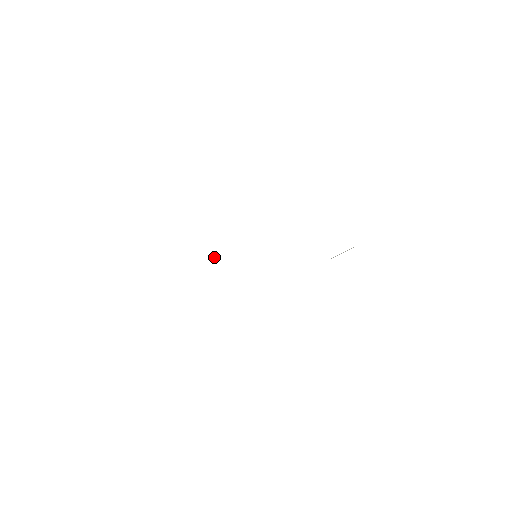
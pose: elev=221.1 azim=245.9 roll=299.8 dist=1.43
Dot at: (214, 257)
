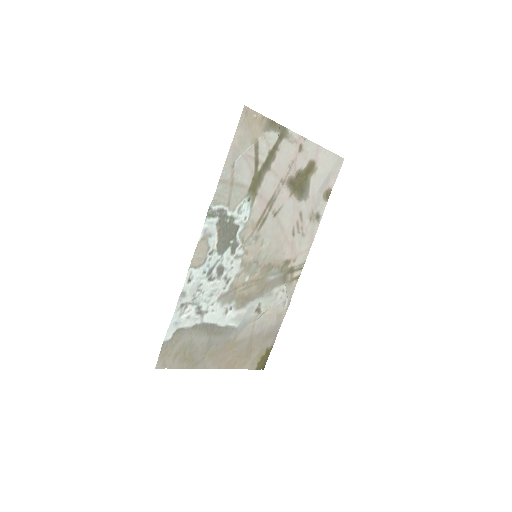
Dot at: (264, 311)
